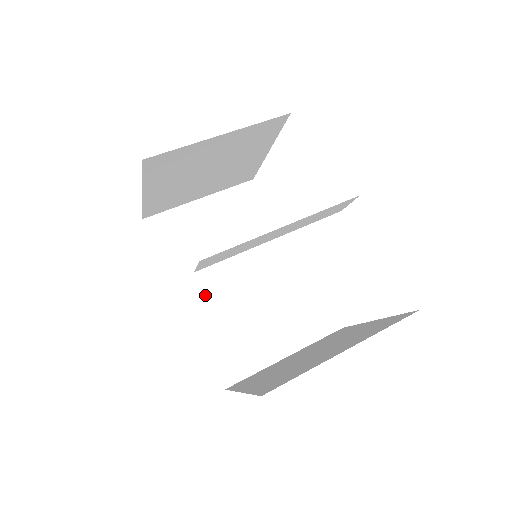
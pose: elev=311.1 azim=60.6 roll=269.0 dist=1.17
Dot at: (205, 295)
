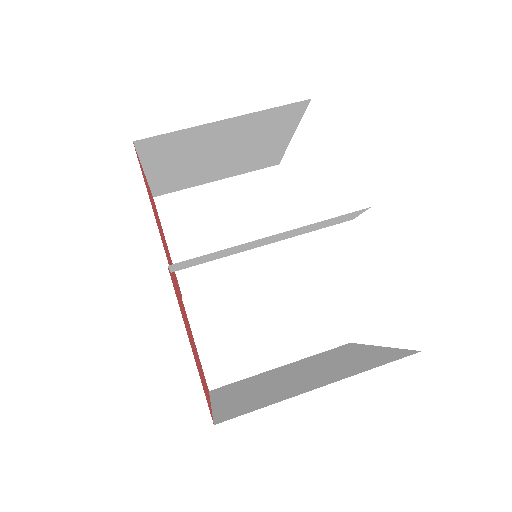
Dot at: (208, 285)
